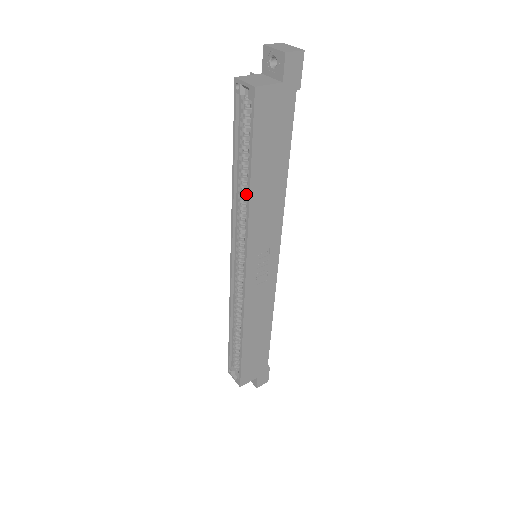
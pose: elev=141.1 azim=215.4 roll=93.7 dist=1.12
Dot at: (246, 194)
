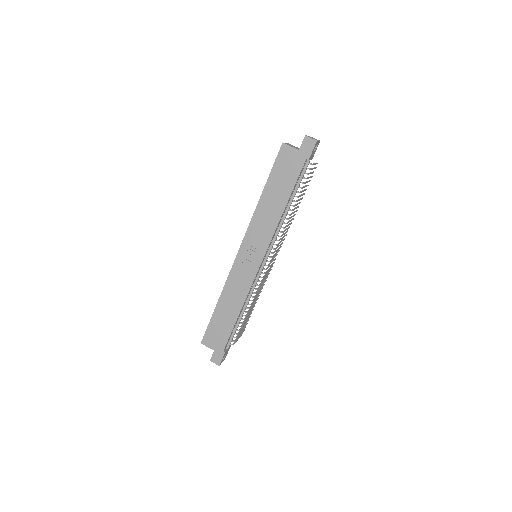
Dot at: occluded
